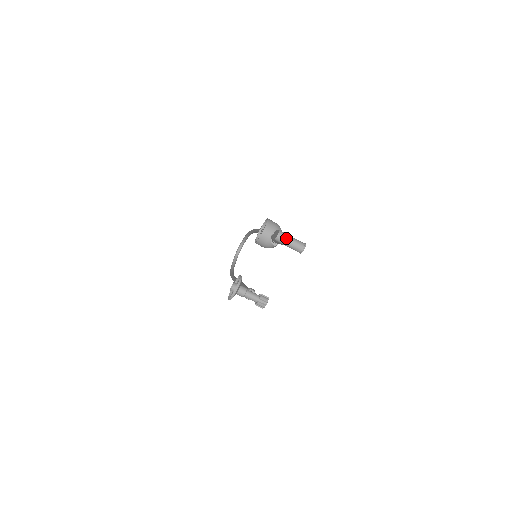
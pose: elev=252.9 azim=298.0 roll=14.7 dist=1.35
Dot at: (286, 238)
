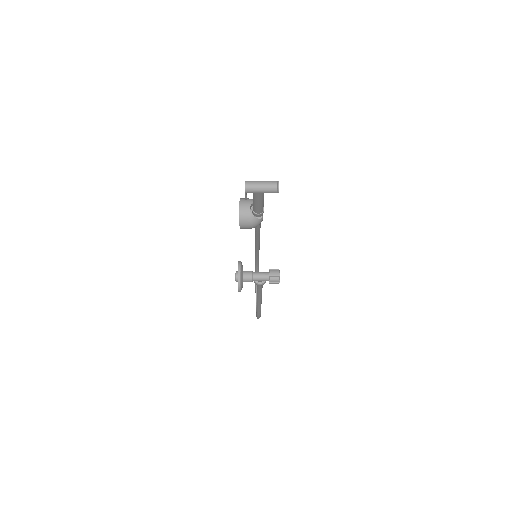
Dot at: (255, 183)
